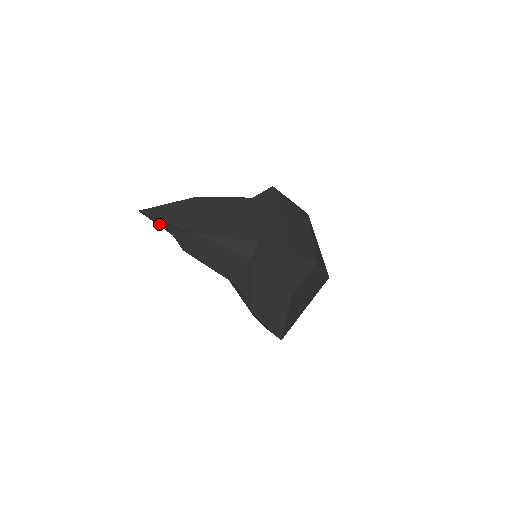
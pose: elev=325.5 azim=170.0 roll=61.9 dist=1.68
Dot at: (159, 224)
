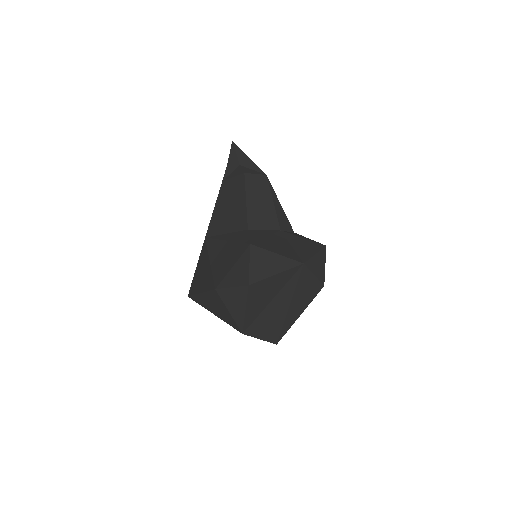
Dot at: (237, 157)
